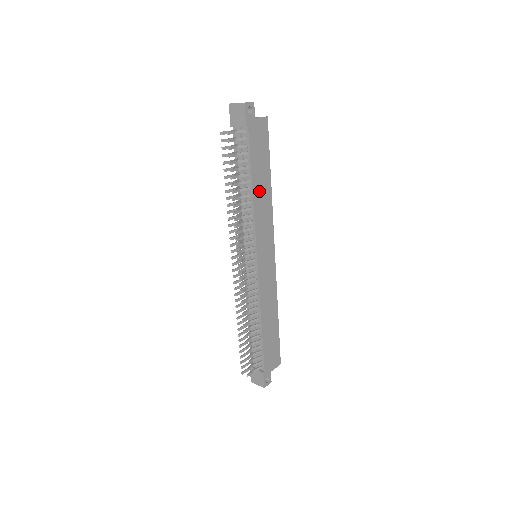
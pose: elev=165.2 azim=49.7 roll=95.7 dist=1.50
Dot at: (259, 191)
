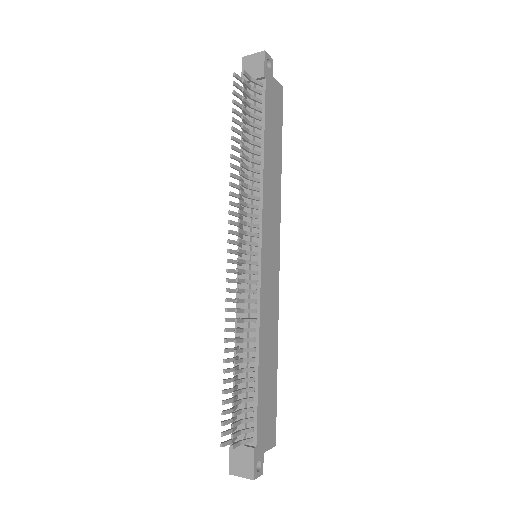
Dot at: (270, 164)
